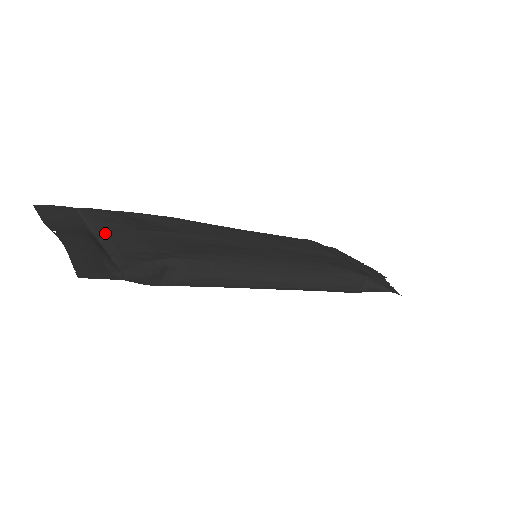
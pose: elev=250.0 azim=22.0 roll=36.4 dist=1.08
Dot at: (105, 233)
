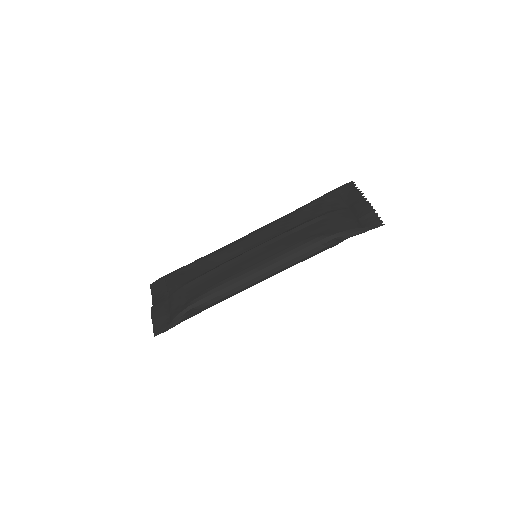
Dot at: (170, 295)
